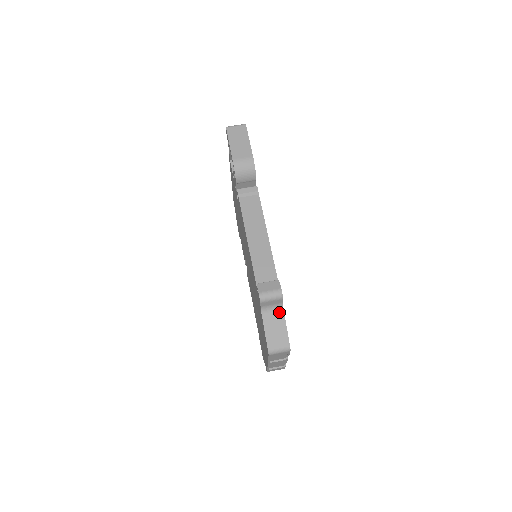
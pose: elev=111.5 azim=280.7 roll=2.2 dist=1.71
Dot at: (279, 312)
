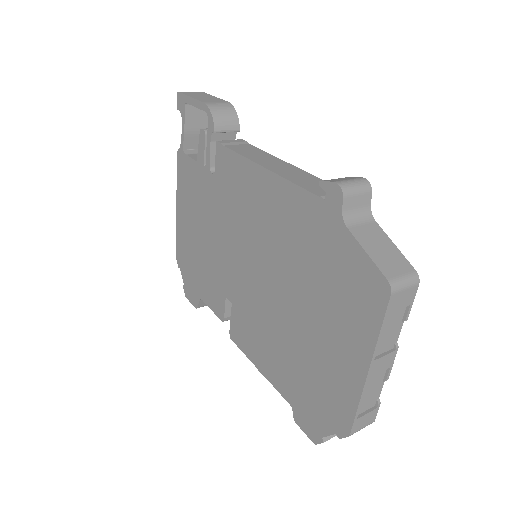
Dot at: (370, 223)
